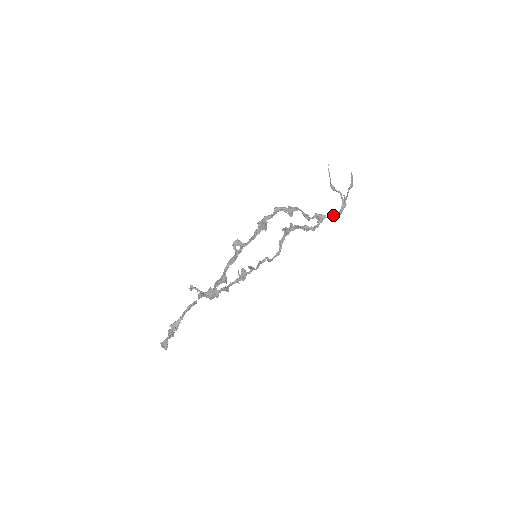
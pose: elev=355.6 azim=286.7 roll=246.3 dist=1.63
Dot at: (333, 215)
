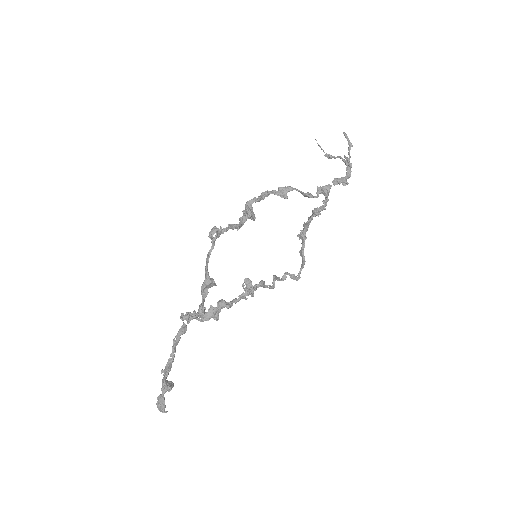
Dot at: (339, 180)
